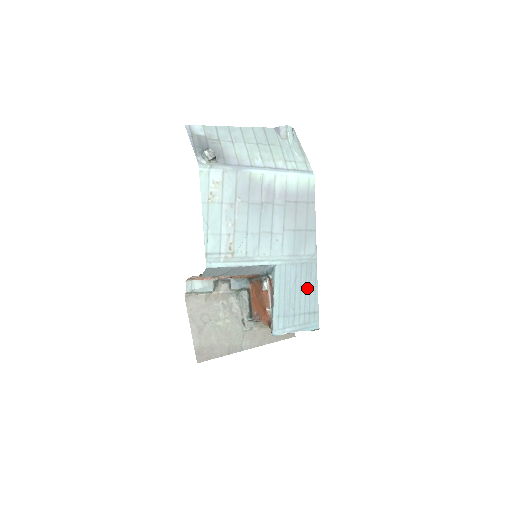
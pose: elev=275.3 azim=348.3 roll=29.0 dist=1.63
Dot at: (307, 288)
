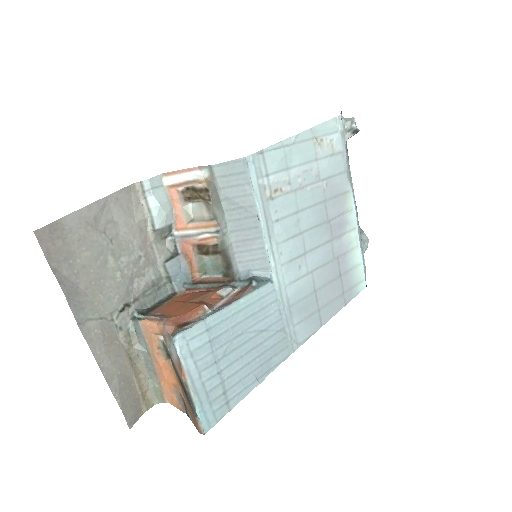
Dot at: (257, 361)
